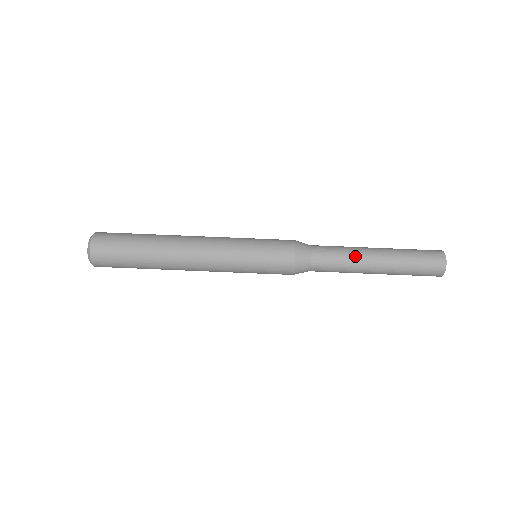
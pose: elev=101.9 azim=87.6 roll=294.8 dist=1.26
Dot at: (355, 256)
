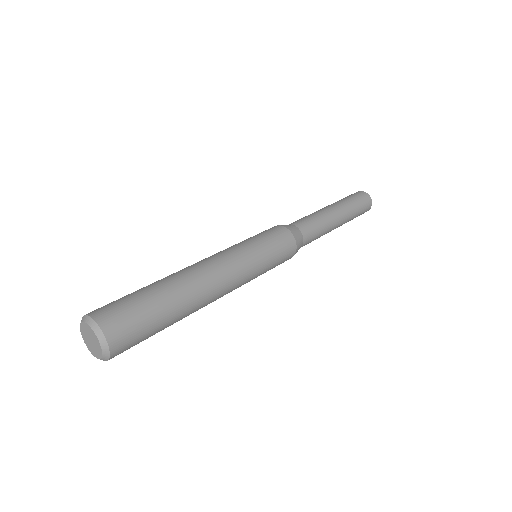
Dot at: (317, 212)
